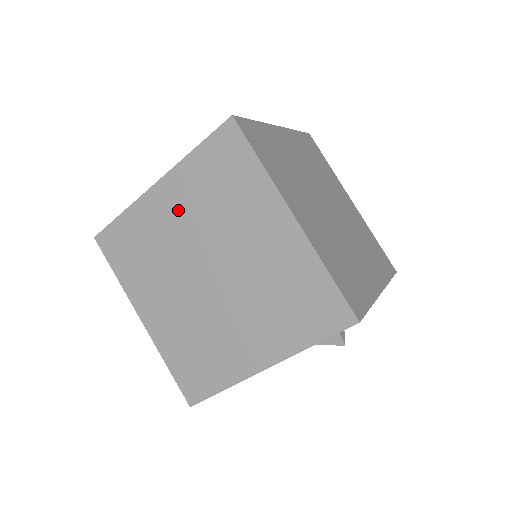
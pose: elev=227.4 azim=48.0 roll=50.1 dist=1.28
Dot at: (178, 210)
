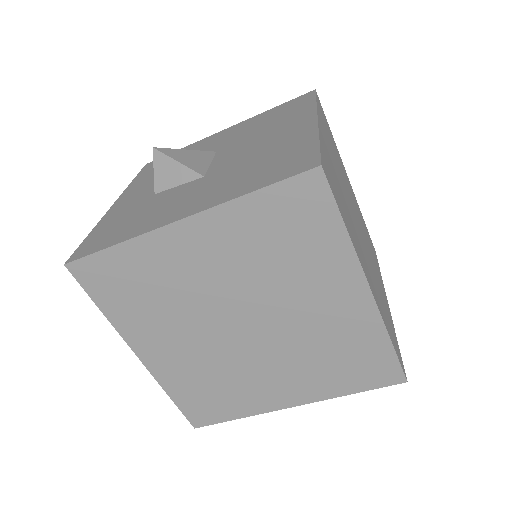
Dot at: (211, 257)
